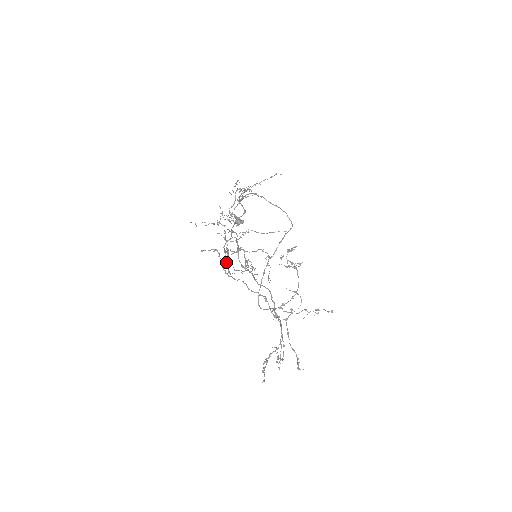
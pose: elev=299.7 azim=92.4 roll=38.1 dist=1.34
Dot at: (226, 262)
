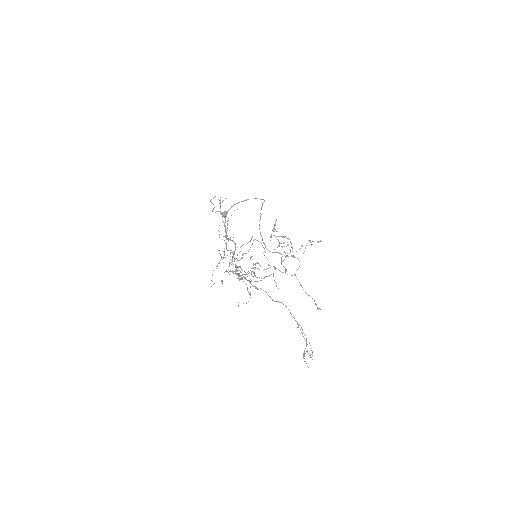
Dot at: occluded
